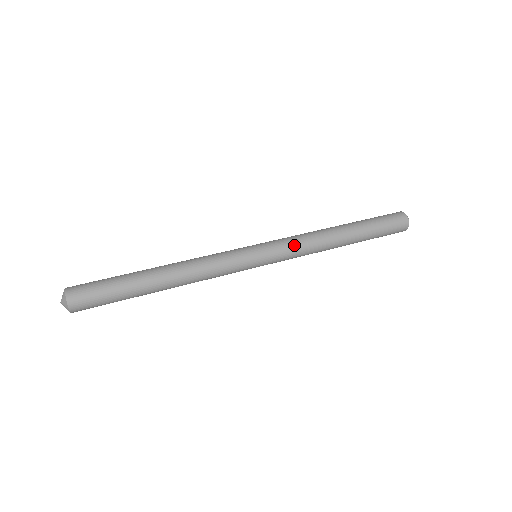
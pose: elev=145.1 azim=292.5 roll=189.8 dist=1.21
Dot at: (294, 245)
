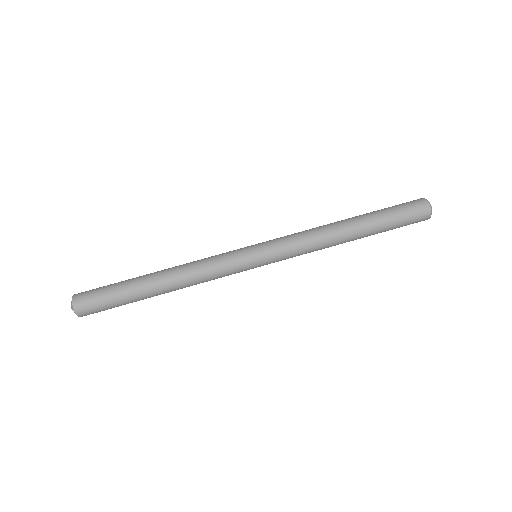
Dot at: (295, 248)
